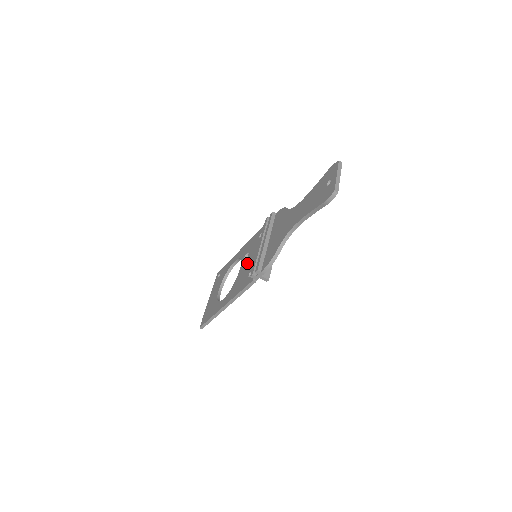
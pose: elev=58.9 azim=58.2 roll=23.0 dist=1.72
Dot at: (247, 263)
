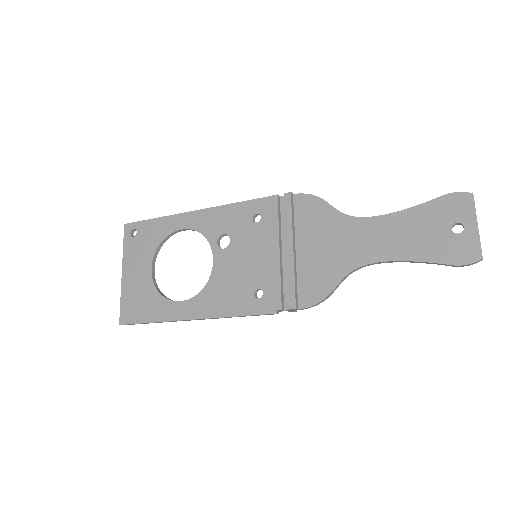
Dot at: (236, 261)
